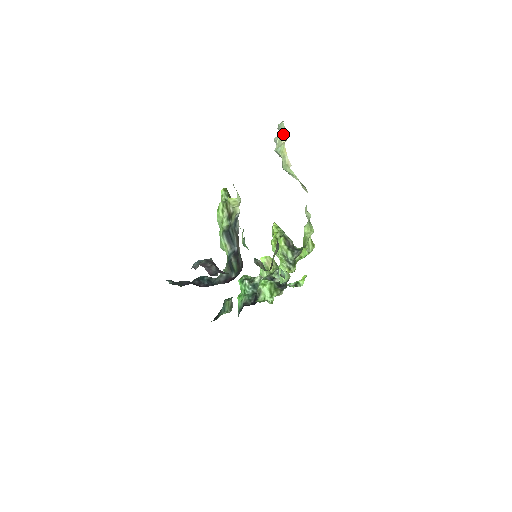
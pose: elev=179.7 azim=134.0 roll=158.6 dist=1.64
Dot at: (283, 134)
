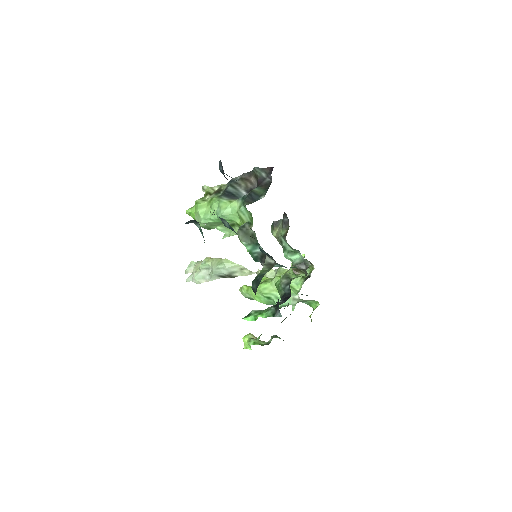
Dot at: (198, 261)
